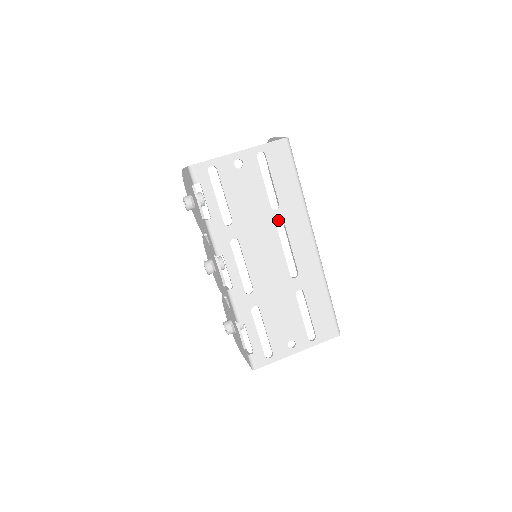
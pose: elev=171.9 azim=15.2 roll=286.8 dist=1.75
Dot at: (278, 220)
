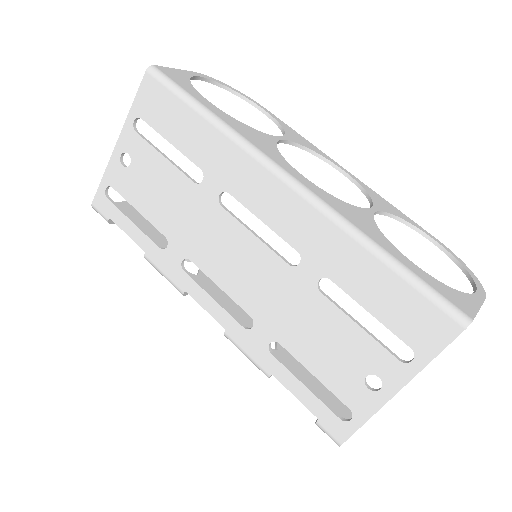
Dot at: (214, 193)
